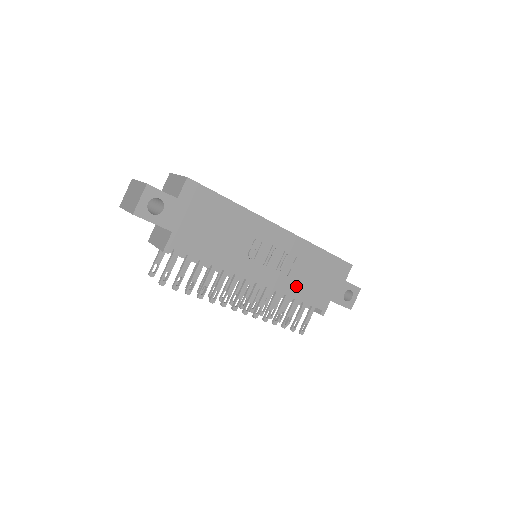
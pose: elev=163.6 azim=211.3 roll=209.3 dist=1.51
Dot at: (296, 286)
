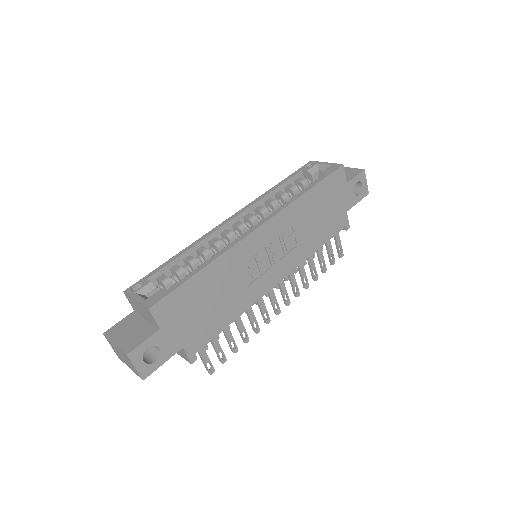
Dot at: (310, 242)
